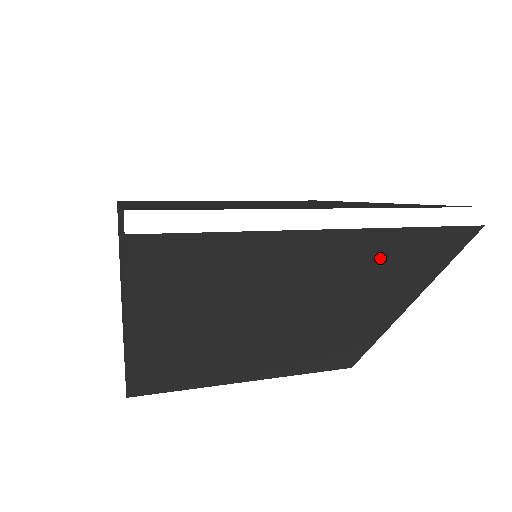
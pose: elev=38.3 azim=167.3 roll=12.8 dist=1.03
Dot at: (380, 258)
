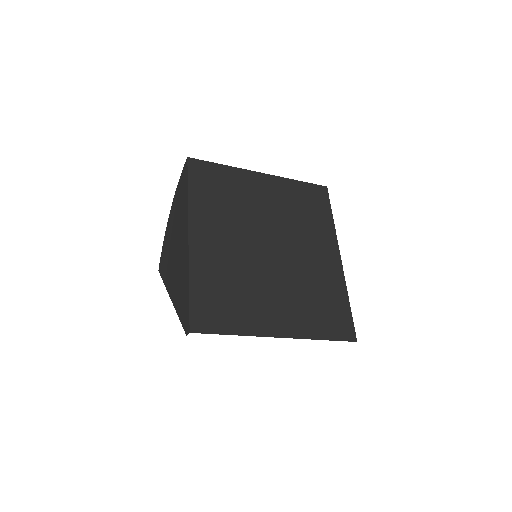
Dot at: occluded
